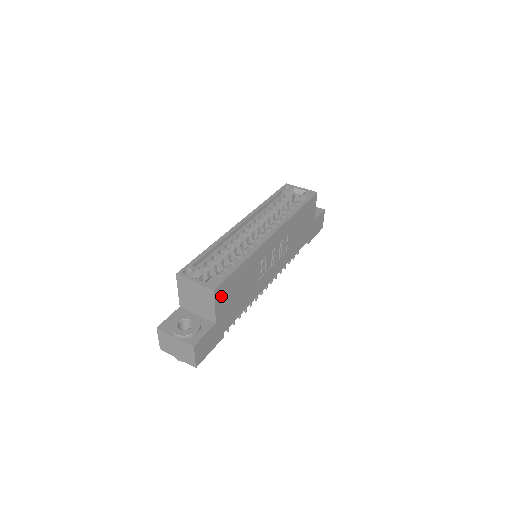
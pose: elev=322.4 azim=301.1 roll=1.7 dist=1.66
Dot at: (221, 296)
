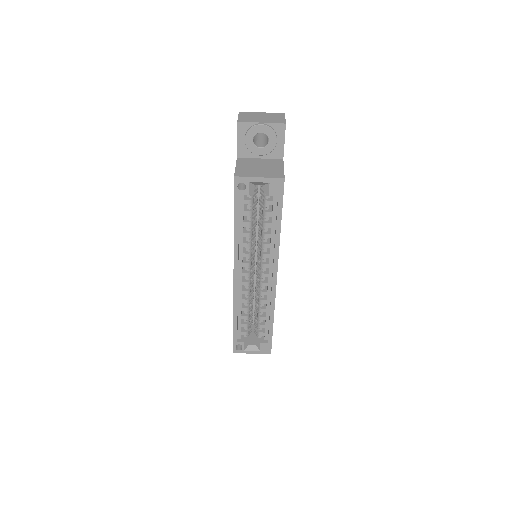
Dot at: occluded
